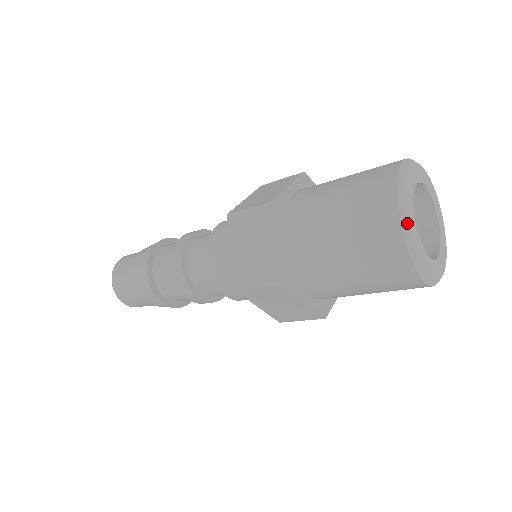
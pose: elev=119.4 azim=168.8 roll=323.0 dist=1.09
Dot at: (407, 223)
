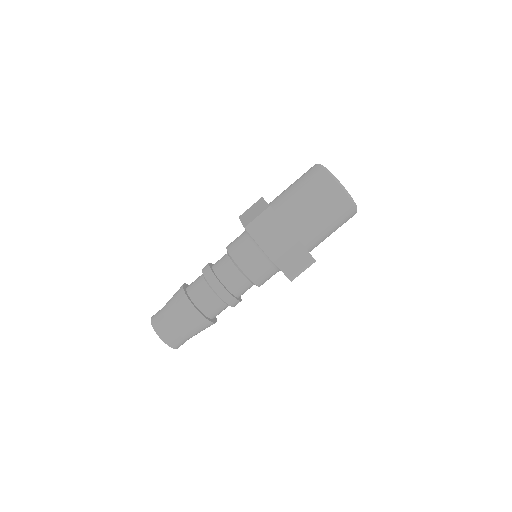
Dot at: (356, 205)
